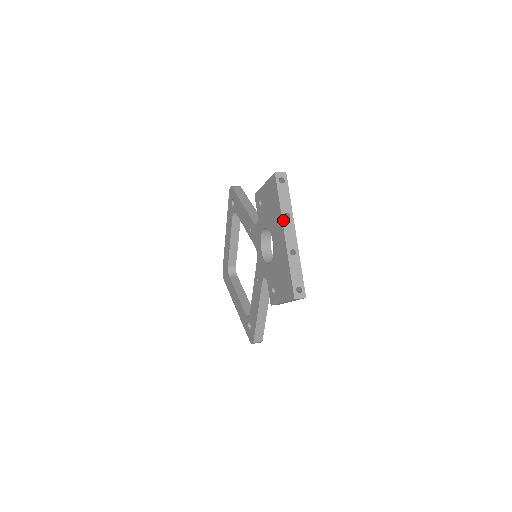
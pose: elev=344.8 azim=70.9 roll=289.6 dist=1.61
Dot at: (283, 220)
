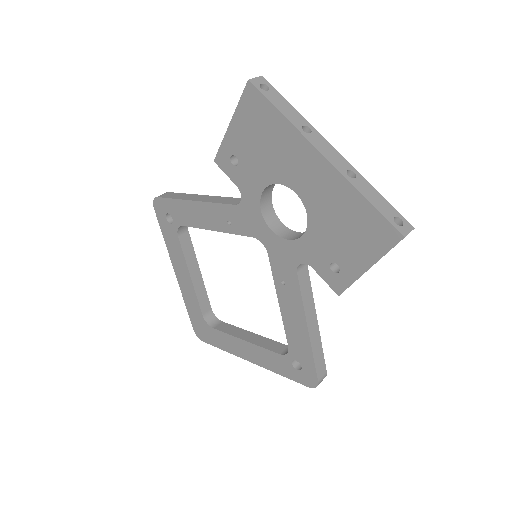
Dot at: (306, 137)
